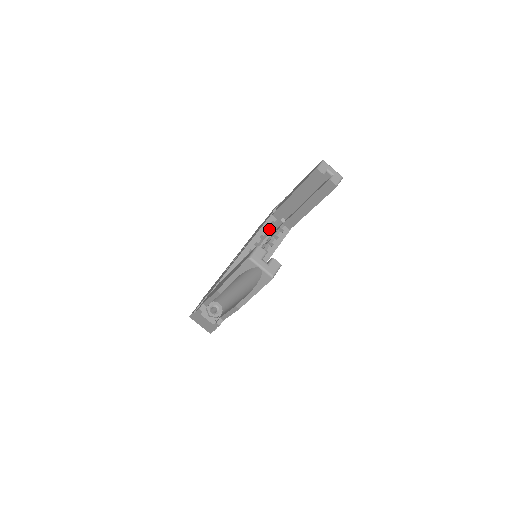
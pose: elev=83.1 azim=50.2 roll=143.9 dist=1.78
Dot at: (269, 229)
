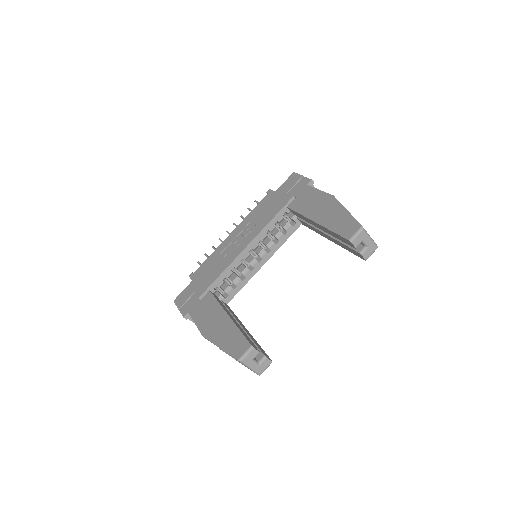
Dot at: (279, 222)
